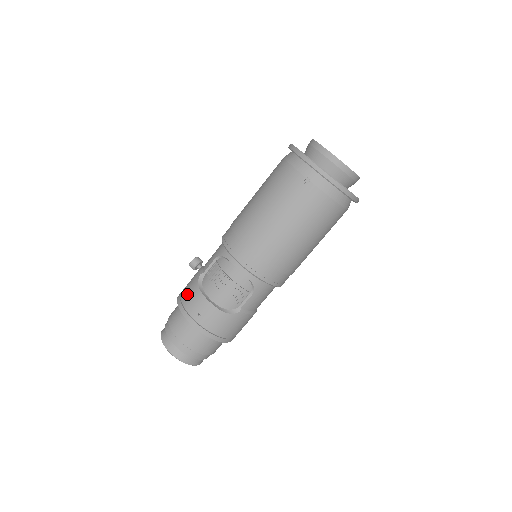
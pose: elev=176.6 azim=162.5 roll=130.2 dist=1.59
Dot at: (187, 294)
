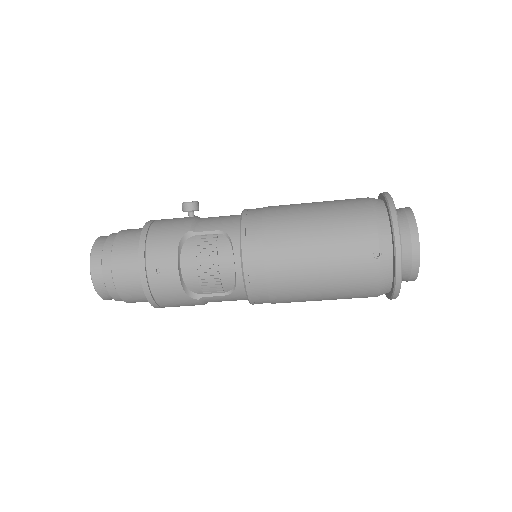
Dot at: (160, 238)
